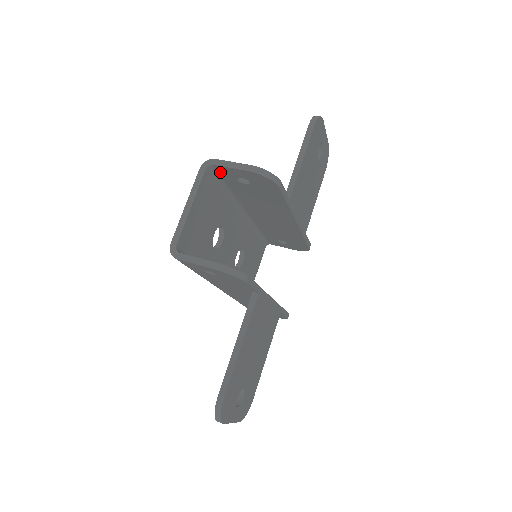
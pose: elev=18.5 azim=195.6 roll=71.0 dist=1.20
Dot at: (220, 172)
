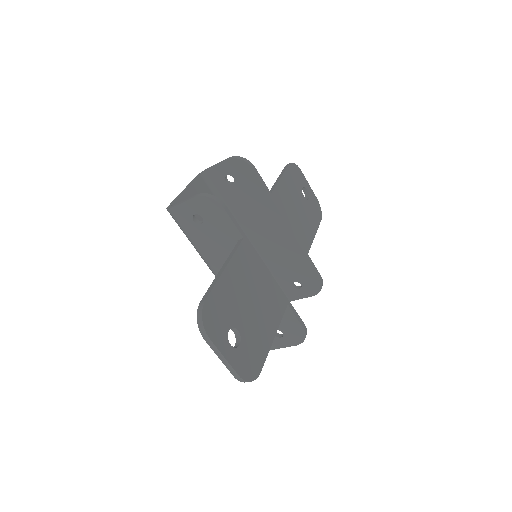
Dot at: (212, 179)
